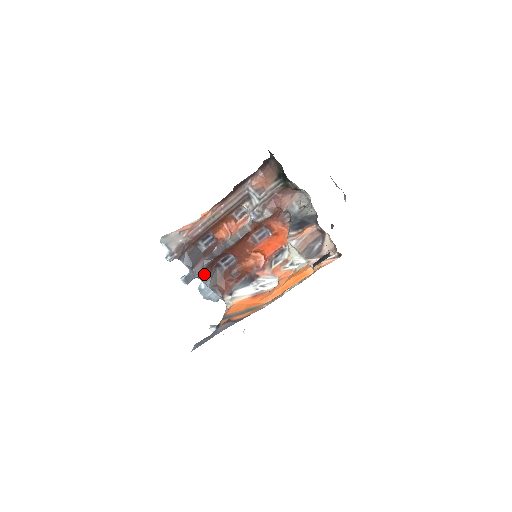
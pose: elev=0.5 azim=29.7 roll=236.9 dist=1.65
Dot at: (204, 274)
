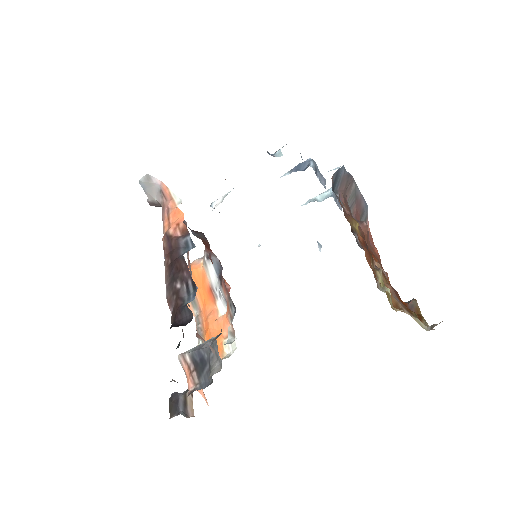
Dot at: (188, 227)
